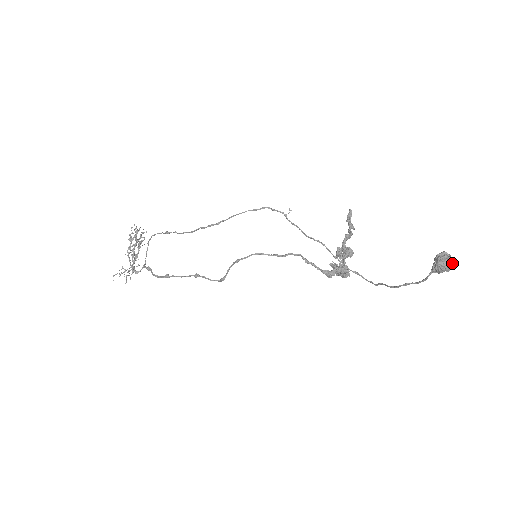
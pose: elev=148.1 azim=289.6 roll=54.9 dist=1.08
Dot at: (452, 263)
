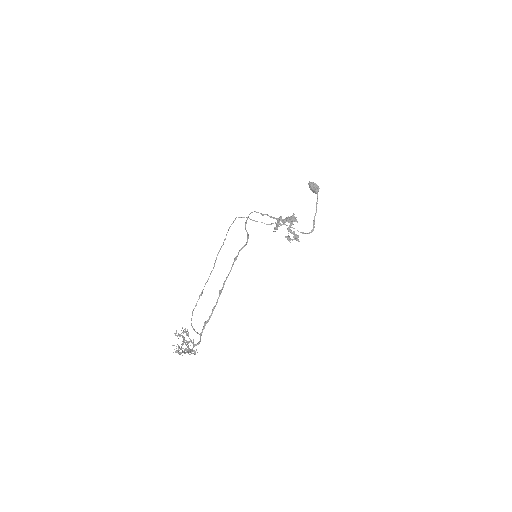
Dot at: (316, 184)
